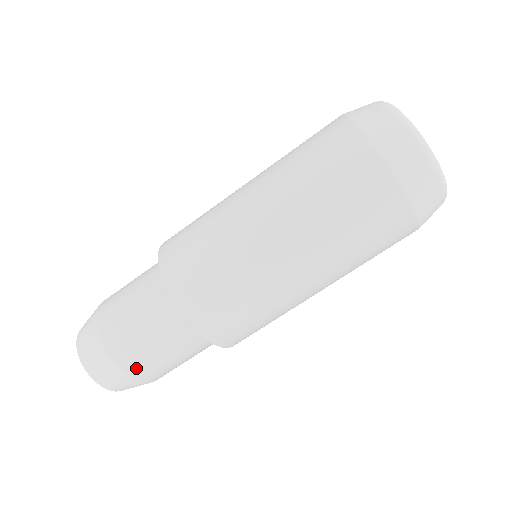
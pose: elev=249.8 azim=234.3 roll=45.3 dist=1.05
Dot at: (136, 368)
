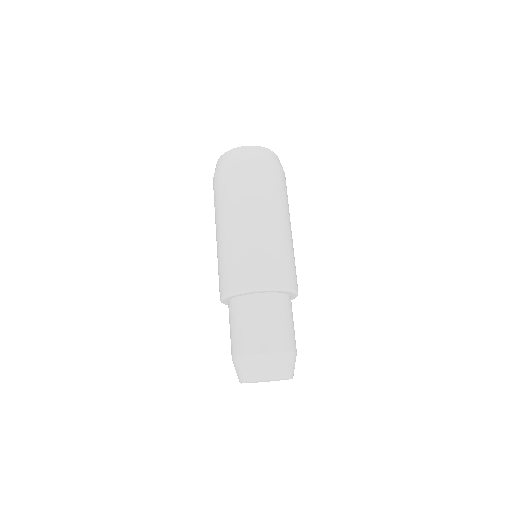
Dot at: (266, 345)
